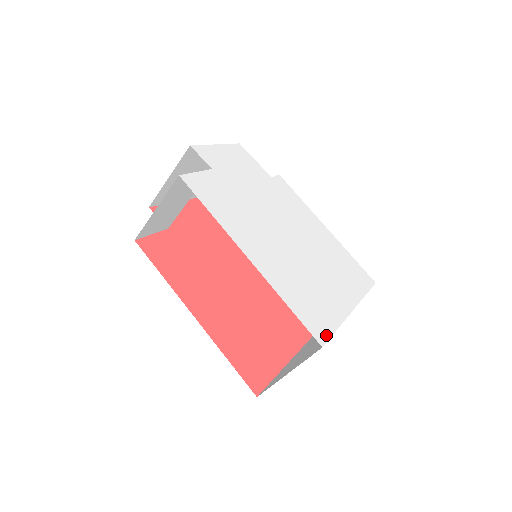
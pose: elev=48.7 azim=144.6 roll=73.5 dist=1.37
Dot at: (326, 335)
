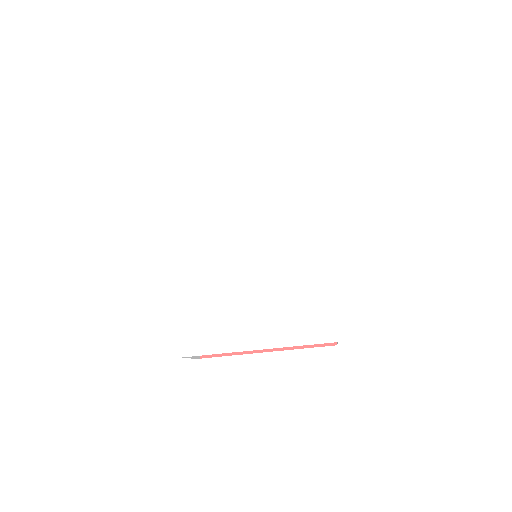
Dot at: (189, 352)
